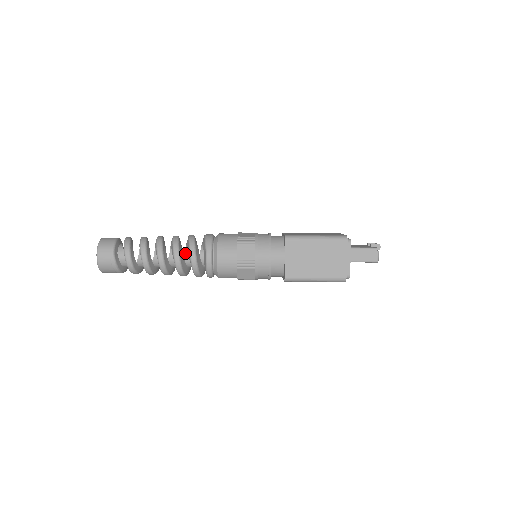
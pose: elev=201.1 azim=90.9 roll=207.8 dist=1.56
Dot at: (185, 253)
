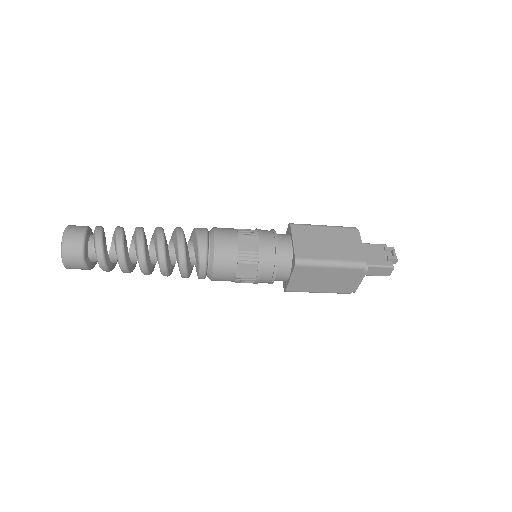
Dot at: (170, 240)
